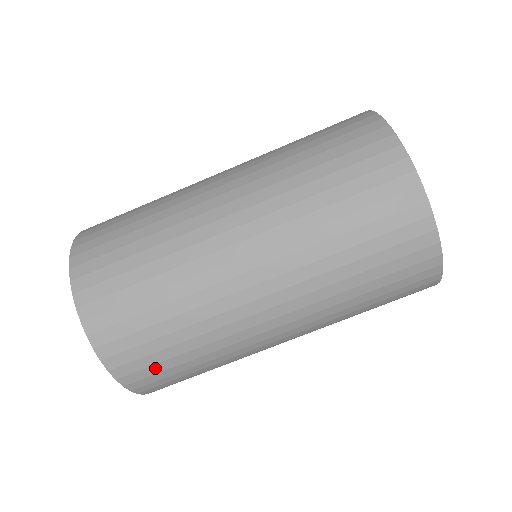
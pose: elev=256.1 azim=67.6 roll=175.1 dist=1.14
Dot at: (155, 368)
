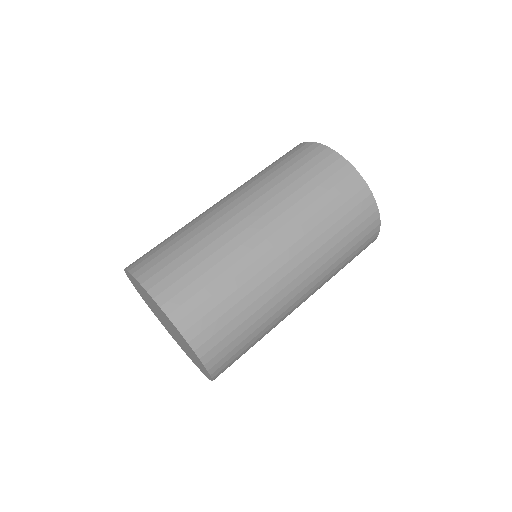
Dot at: (210, 317)
